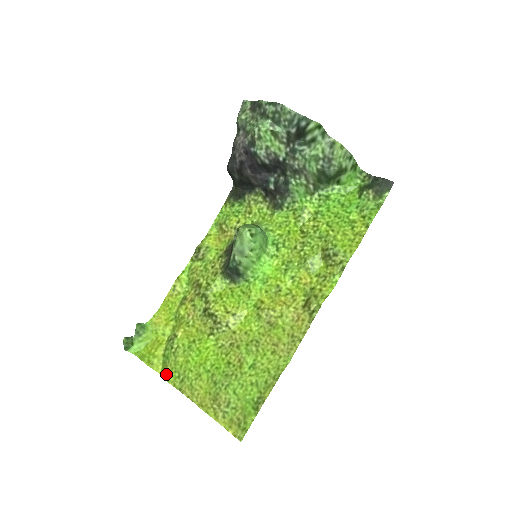
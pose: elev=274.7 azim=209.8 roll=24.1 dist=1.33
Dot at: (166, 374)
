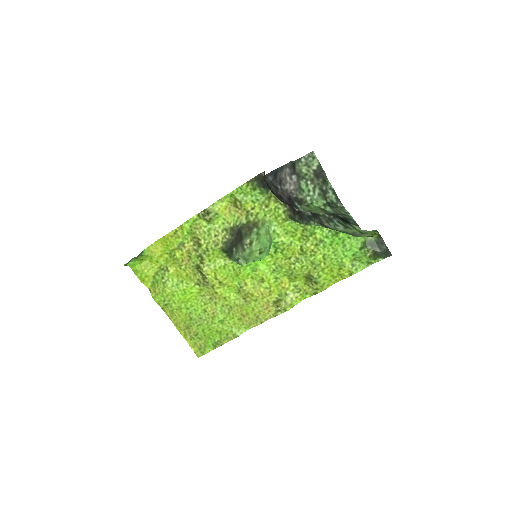
Dot at: (154, 294)
